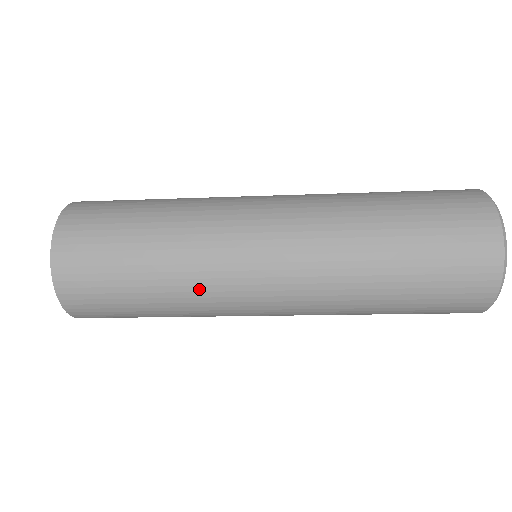
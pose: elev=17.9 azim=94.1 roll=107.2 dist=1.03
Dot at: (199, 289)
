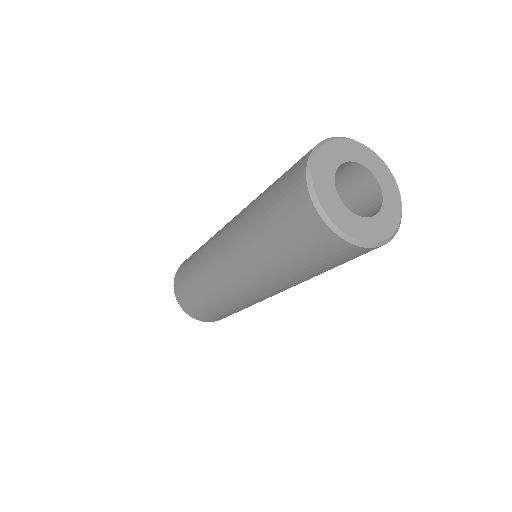
Dot at: (224, 299)
